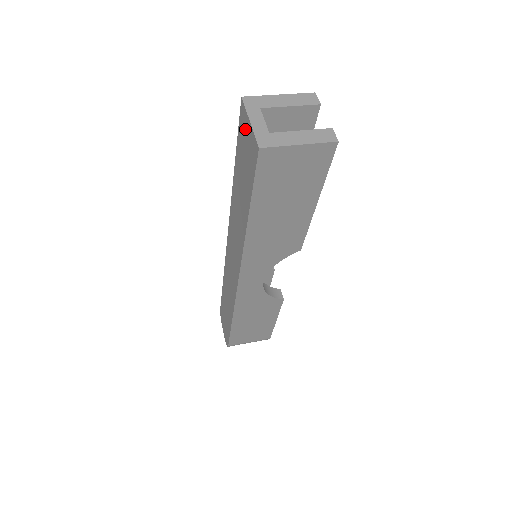
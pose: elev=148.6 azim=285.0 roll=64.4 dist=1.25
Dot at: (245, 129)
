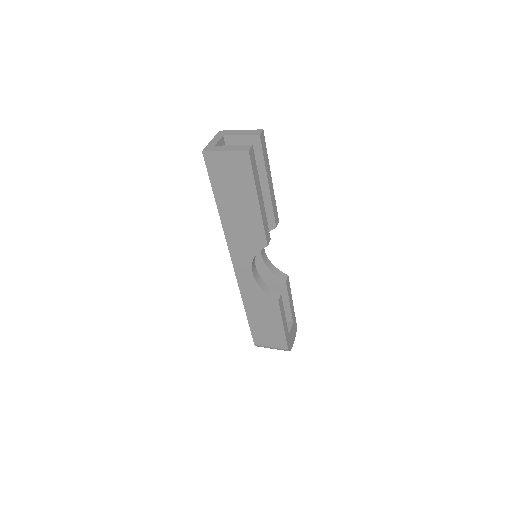
Dot at: occluded
